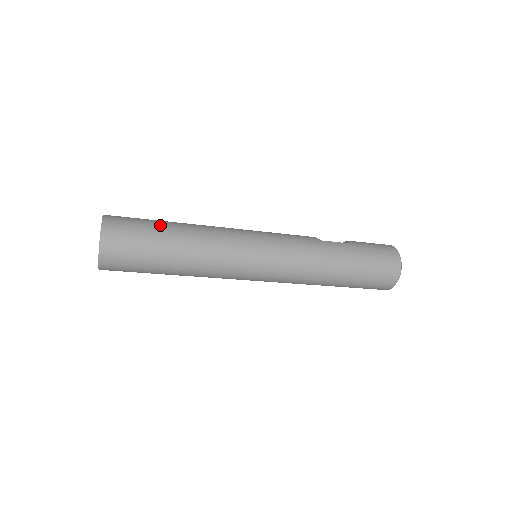
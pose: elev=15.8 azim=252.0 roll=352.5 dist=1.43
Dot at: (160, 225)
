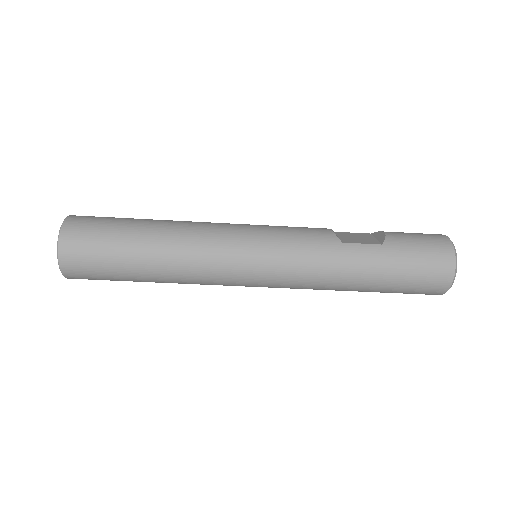
Dot at: (127, 235)
